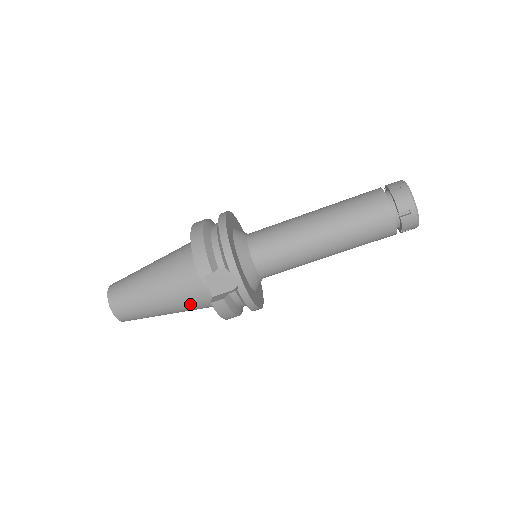
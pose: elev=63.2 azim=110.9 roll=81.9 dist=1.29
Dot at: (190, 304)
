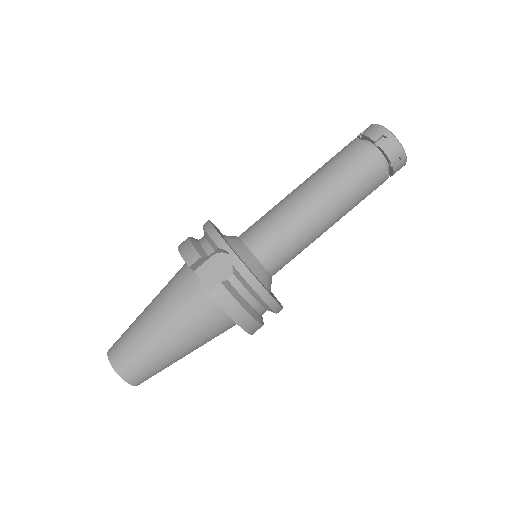
Dot at: (193, 320)
